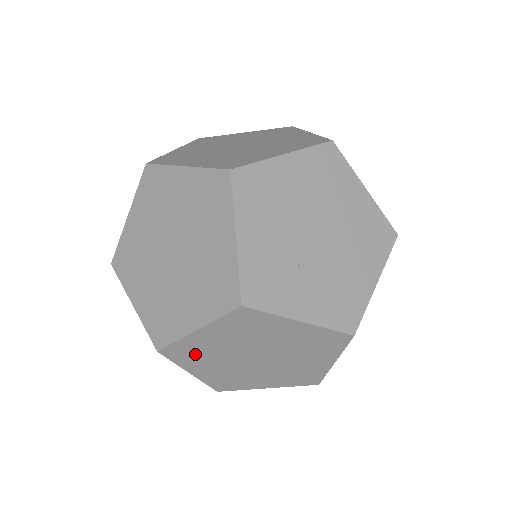
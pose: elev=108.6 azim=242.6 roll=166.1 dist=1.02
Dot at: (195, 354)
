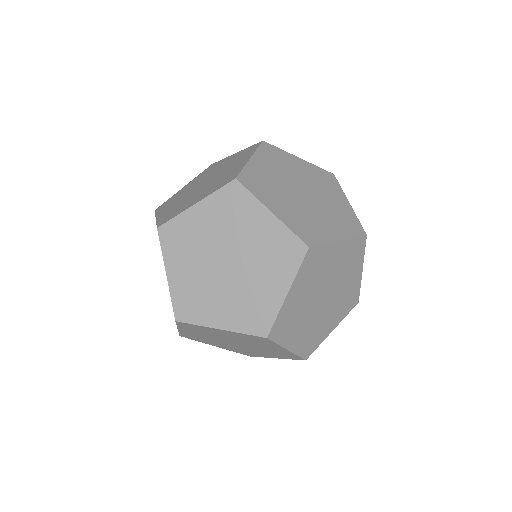
Dot at: (262, 185)
